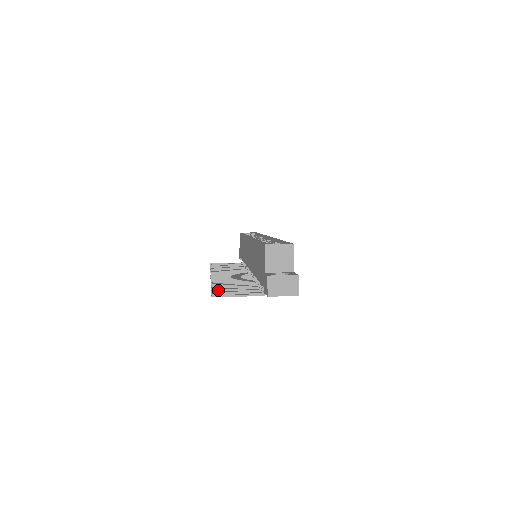
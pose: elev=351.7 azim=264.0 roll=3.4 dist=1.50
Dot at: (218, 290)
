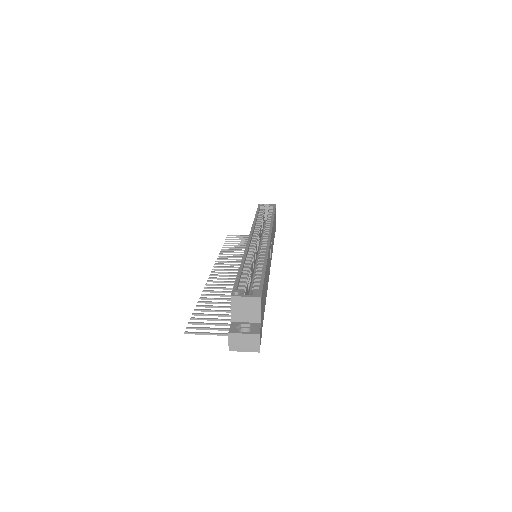
Dot at: (197, 318)
